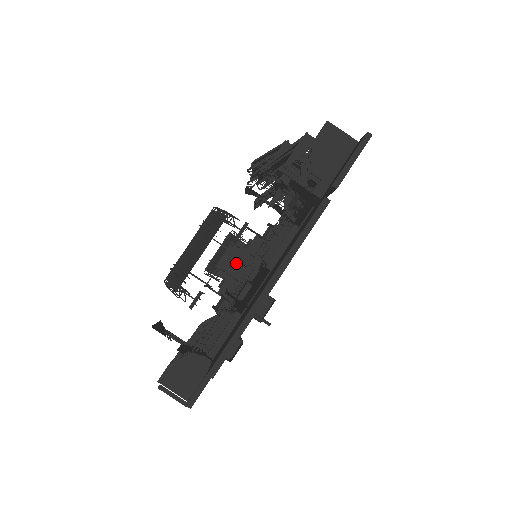
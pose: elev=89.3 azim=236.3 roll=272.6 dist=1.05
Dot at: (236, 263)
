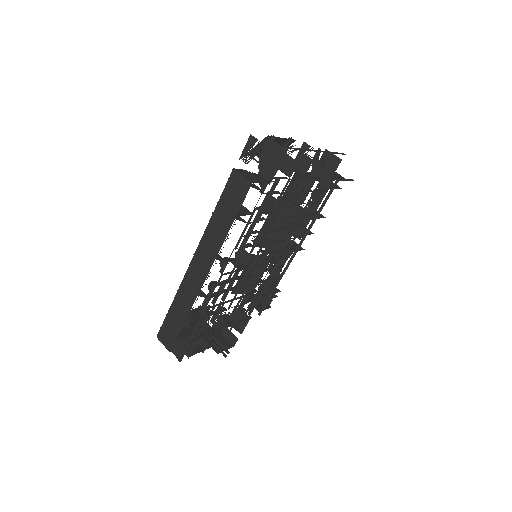
Dot at: occluded
